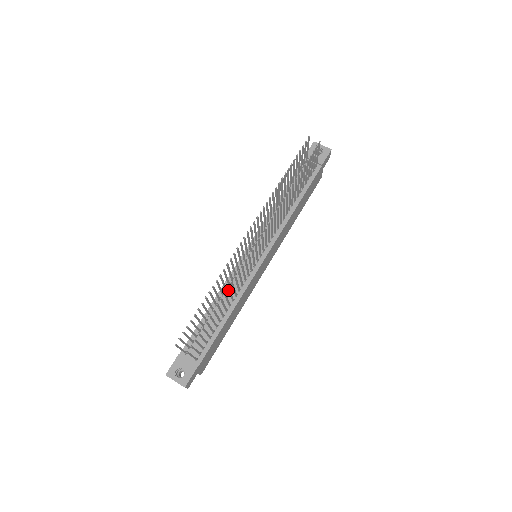
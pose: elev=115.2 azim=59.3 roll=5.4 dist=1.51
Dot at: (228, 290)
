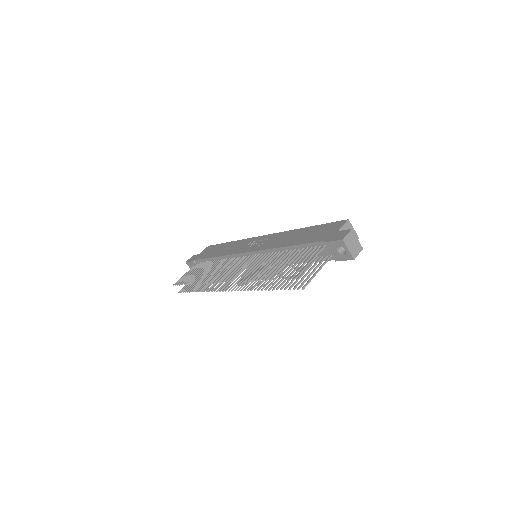
Dot at: (208, 286)
